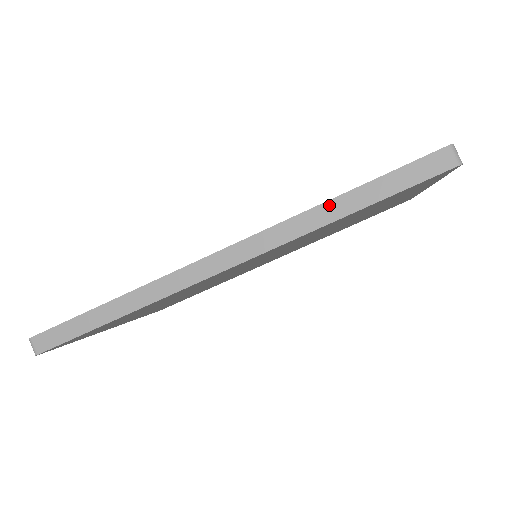
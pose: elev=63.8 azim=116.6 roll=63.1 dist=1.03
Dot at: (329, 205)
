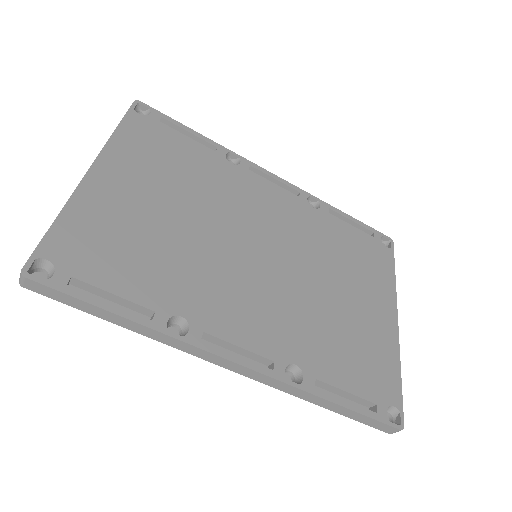
Dot at: (322, 400)
